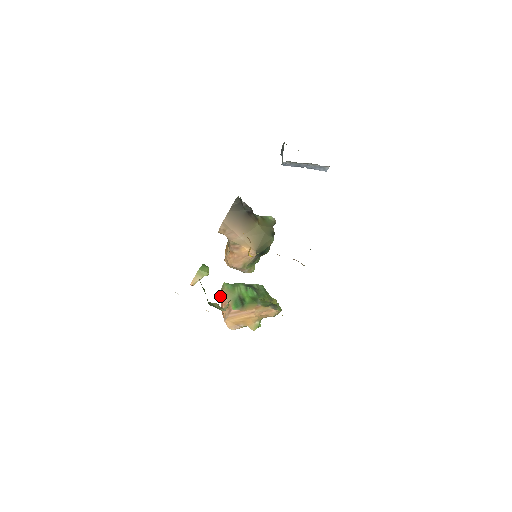
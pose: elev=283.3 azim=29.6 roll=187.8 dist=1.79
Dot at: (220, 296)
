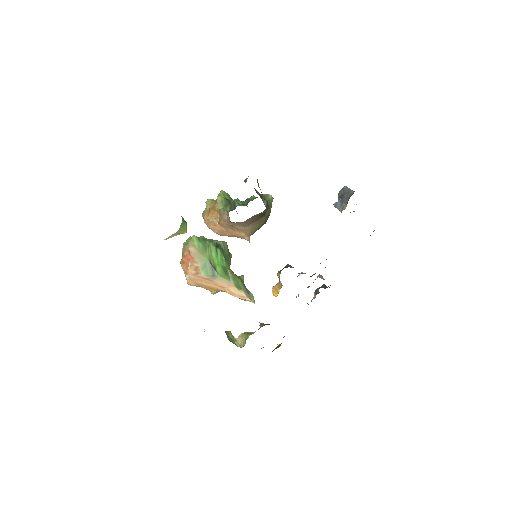
Dot at: (188, 251)
